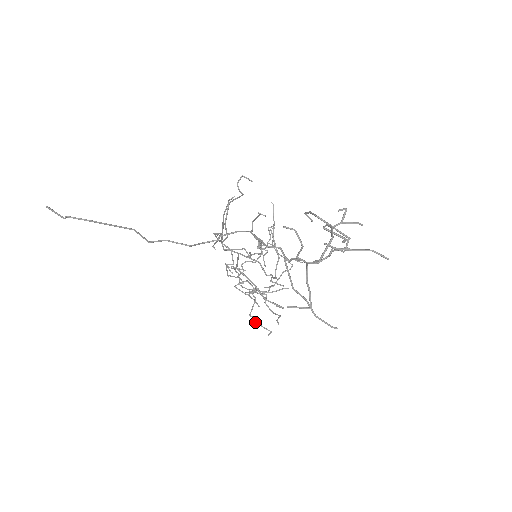
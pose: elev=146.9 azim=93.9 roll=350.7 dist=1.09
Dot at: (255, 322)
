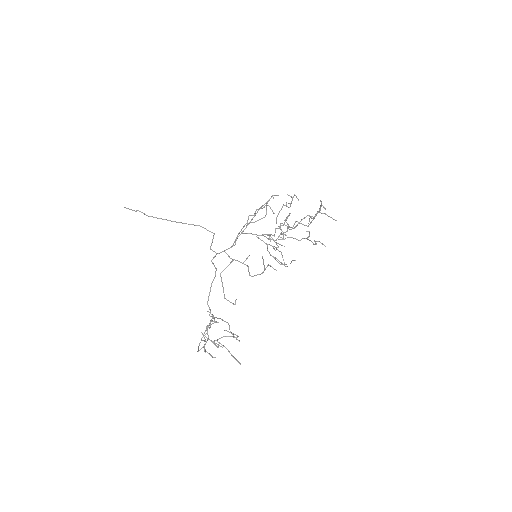
Dot at: occluded
